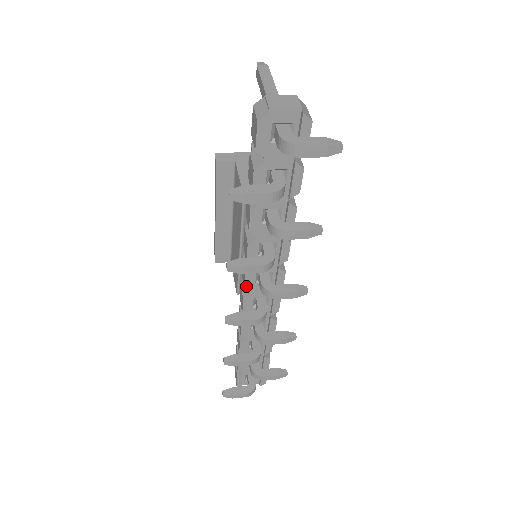
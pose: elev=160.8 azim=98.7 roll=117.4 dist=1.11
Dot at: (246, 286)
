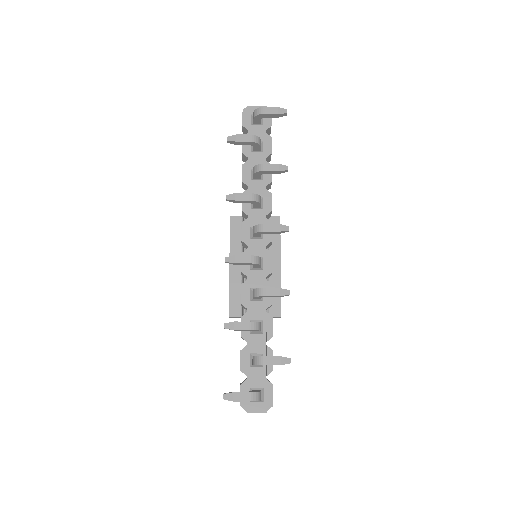
Dot at: (243, 237)
